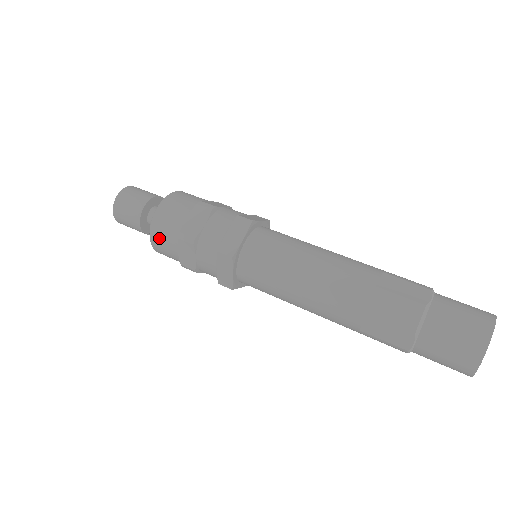
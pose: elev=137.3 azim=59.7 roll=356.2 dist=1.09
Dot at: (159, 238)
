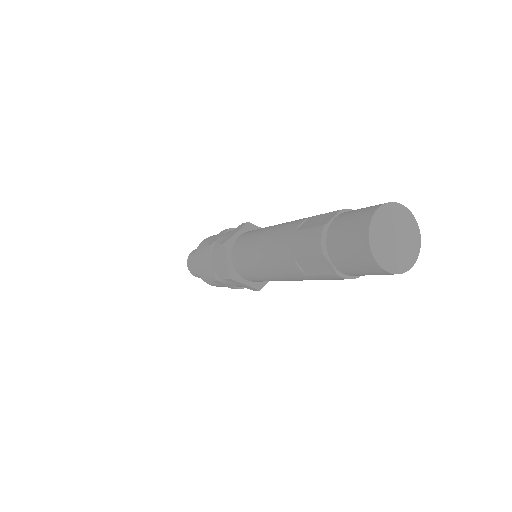
Dot at: (210, 237)
